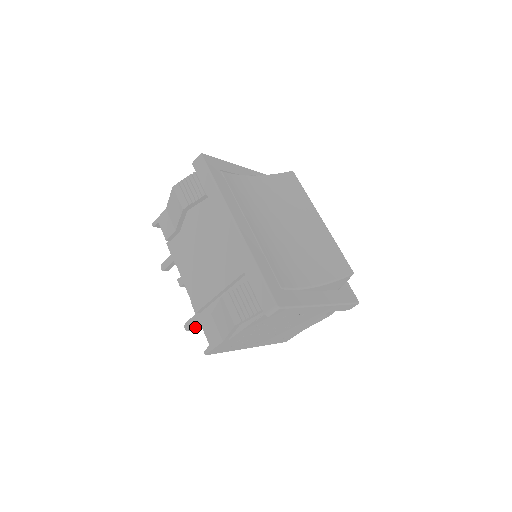
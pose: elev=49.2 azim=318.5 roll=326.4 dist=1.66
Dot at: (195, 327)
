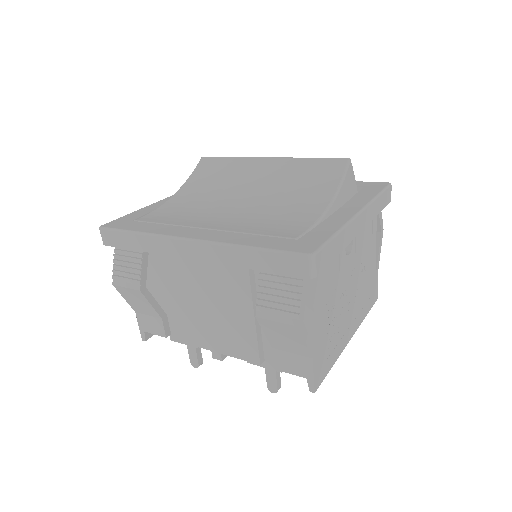
Dot at: (279, 380)
